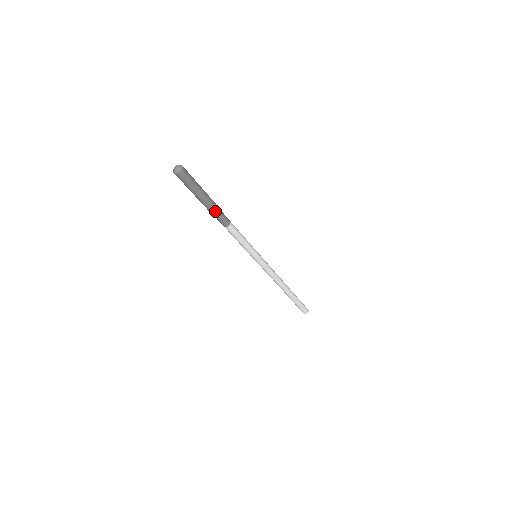
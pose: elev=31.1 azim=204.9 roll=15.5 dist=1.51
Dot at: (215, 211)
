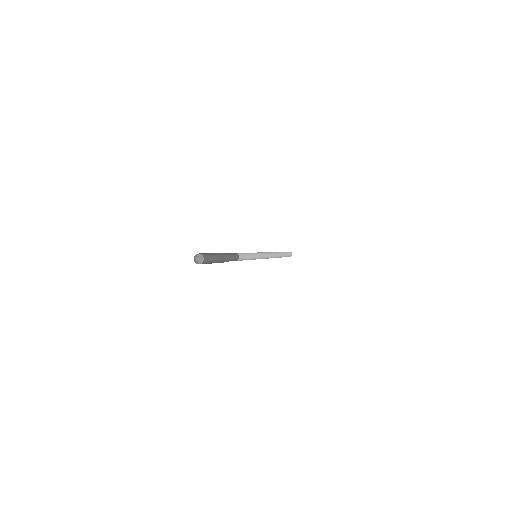
Dot at: (229, 258)
